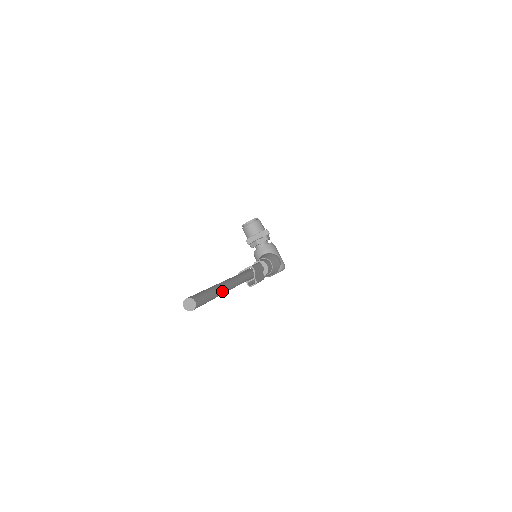
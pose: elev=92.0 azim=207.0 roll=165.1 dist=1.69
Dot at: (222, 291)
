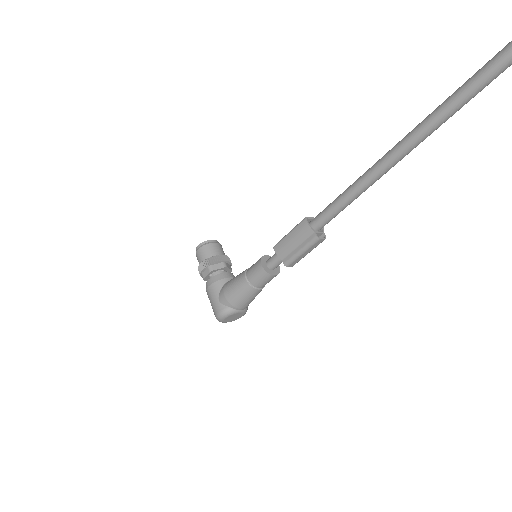
Dot at: (433, 130)
